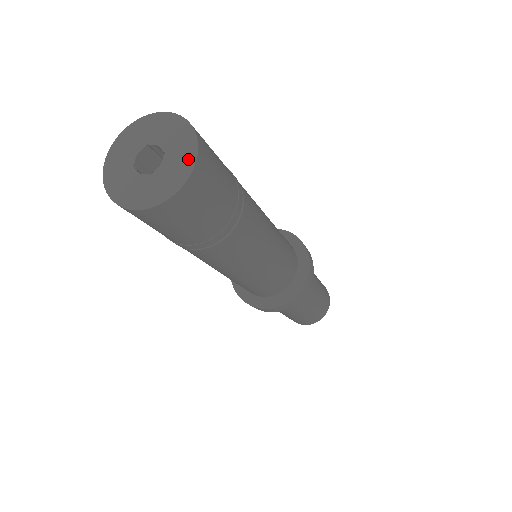
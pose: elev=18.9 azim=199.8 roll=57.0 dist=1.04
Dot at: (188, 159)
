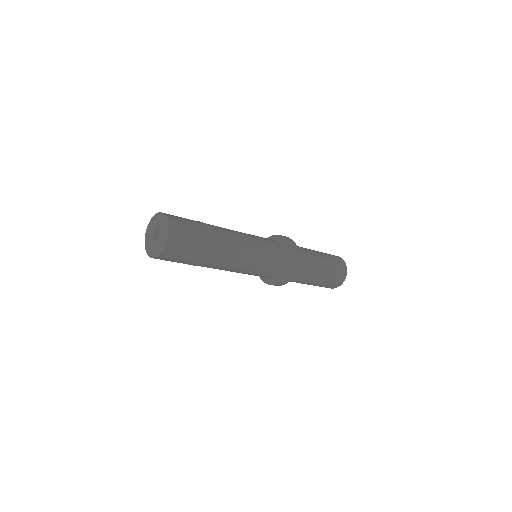
Dot at: (160, 250)
